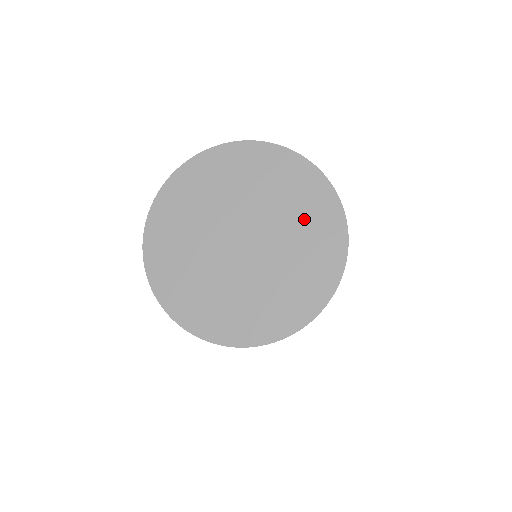
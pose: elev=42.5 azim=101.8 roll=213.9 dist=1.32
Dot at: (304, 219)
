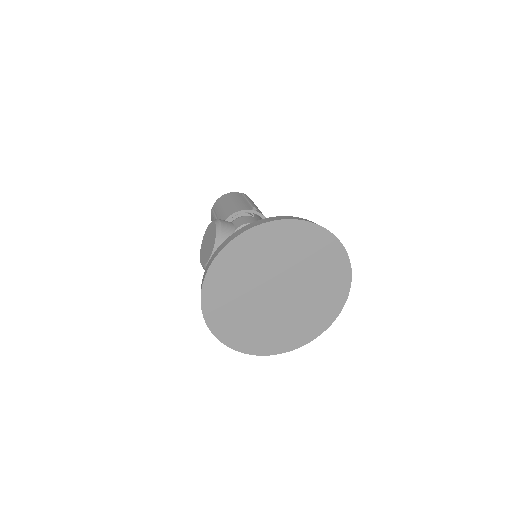
Dot at: (324, 294)
